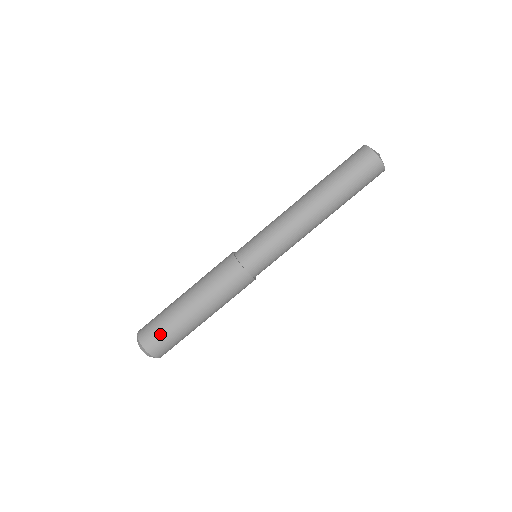
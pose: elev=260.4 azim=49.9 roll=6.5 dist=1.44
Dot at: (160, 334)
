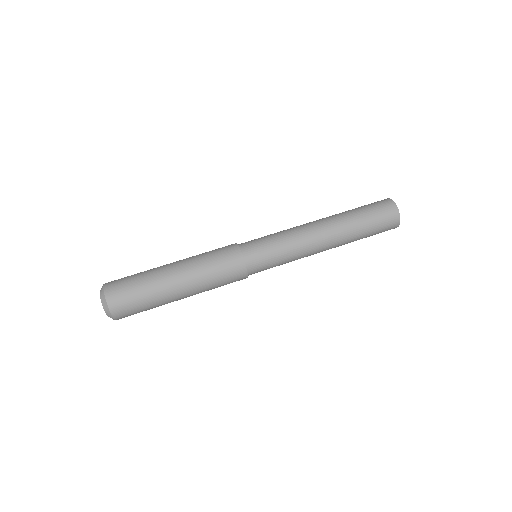
Dot at: (130, 289)
